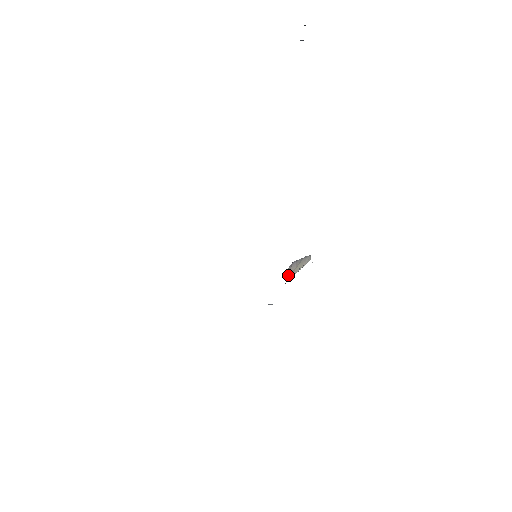
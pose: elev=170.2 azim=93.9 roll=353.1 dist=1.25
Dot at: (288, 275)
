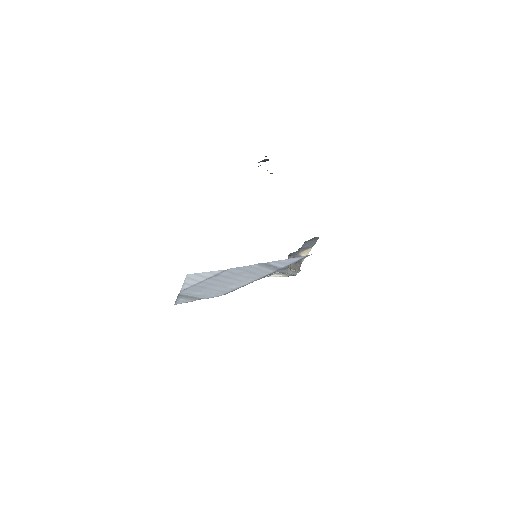
Dot at: occluded
